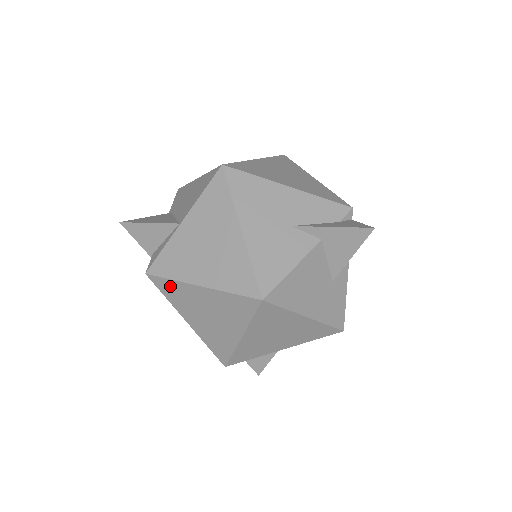
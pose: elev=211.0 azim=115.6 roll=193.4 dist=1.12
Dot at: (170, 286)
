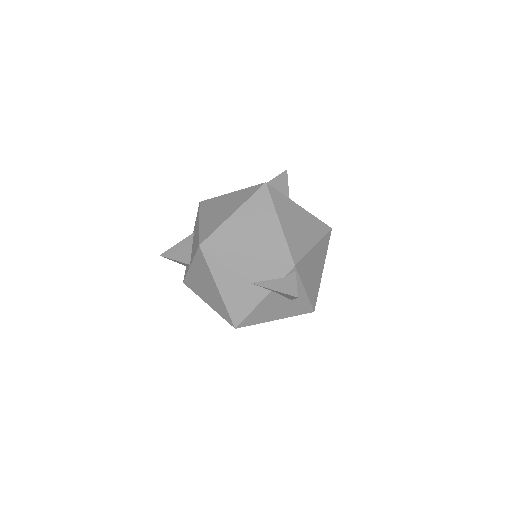
Dot at: occluded
